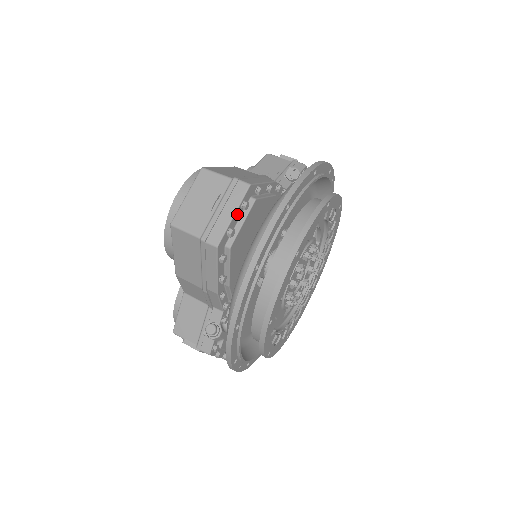
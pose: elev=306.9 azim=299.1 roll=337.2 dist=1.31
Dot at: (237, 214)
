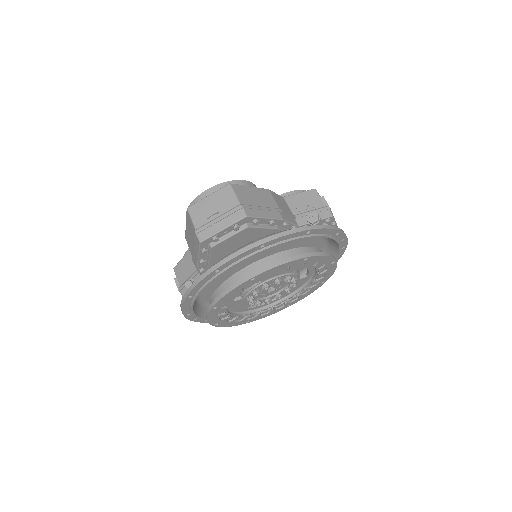
Dot at: (227, 230)
